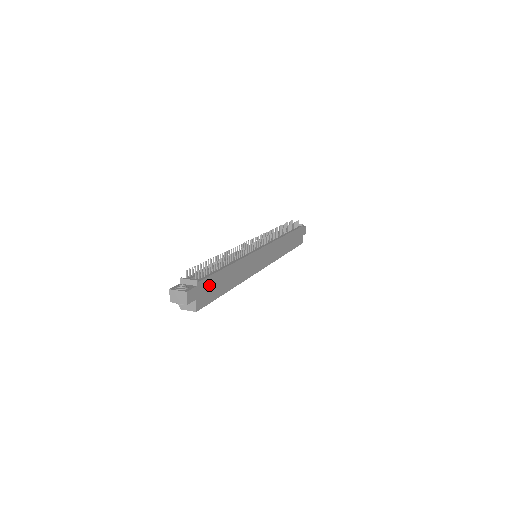
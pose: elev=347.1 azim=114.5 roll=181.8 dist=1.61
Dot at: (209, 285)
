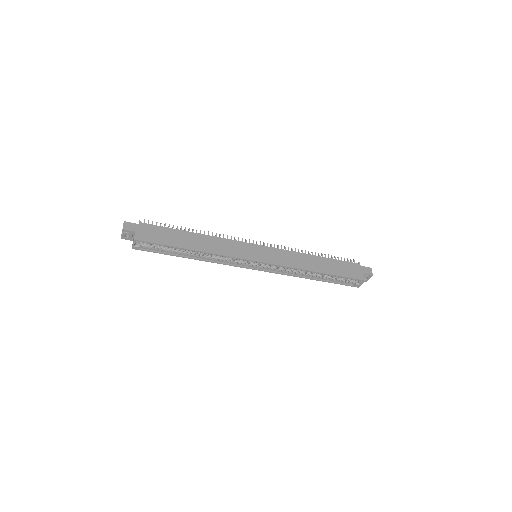
Dot at: (157, 232)
